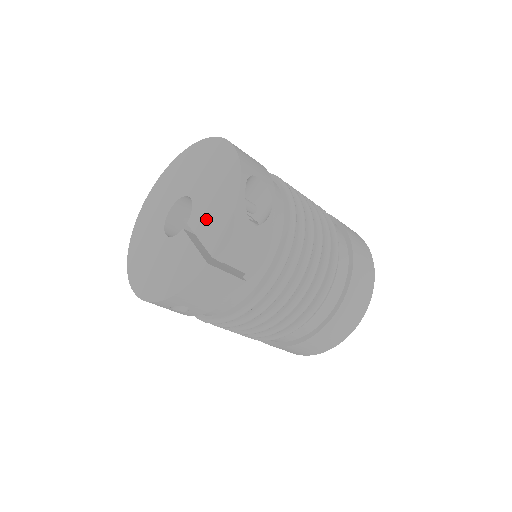
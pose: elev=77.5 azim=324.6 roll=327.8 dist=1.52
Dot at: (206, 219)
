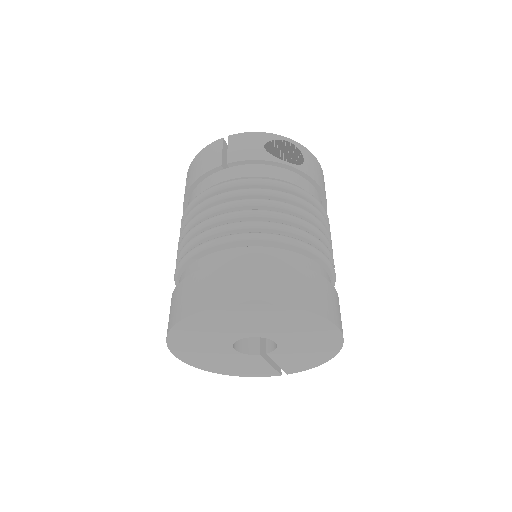
Dot at: (290, 360)
